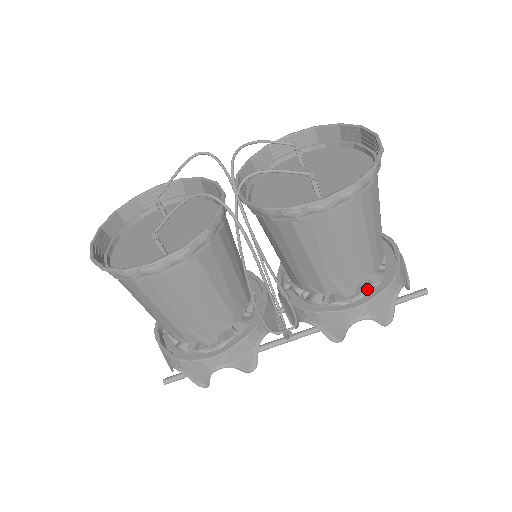
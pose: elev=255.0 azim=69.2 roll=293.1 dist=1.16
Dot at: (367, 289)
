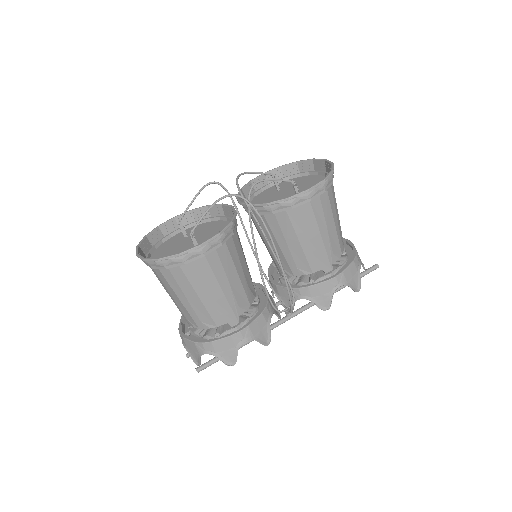
Dot at: (339, 266)
